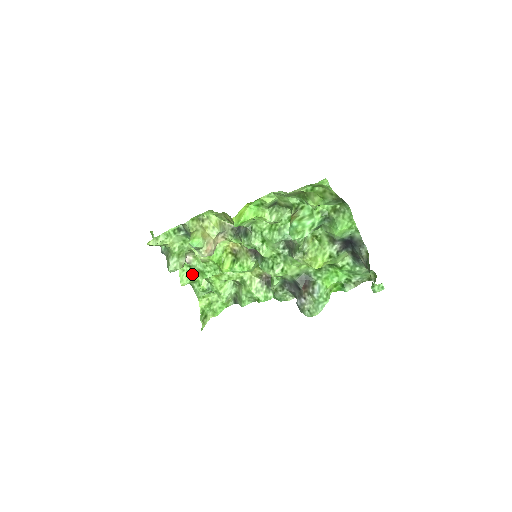
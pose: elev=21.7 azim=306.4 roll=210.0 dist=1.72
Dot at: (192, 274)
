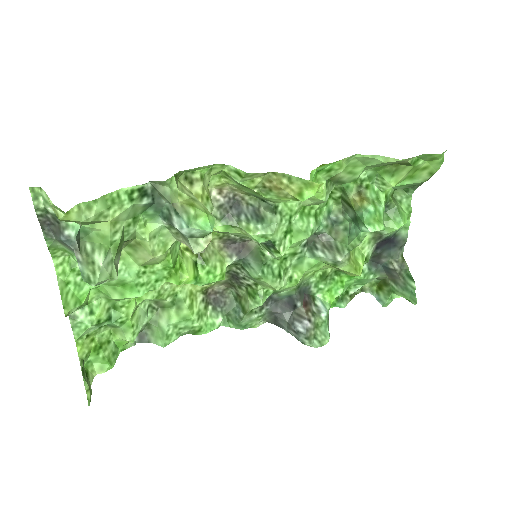
Dot at: (86, 290)
